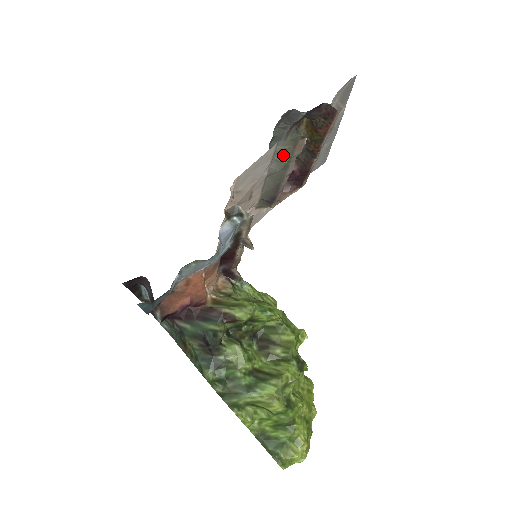
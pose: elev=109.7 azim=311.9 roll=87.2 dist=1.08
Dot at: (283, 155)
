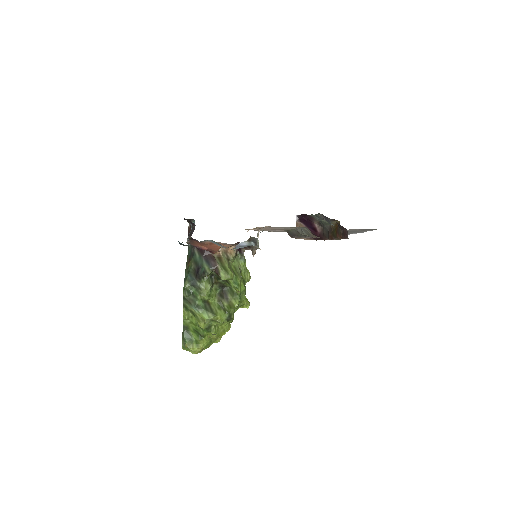
Dot at: (306, 232)
